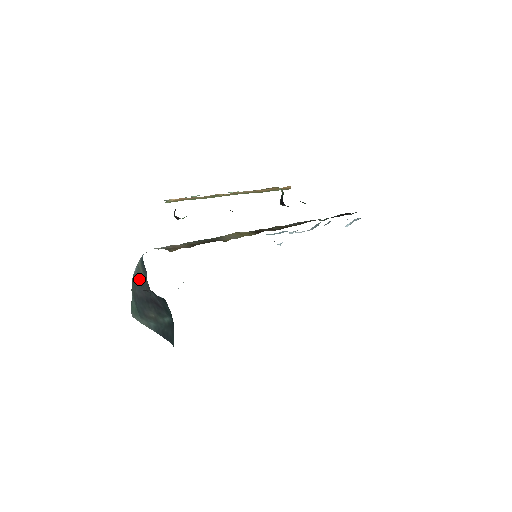
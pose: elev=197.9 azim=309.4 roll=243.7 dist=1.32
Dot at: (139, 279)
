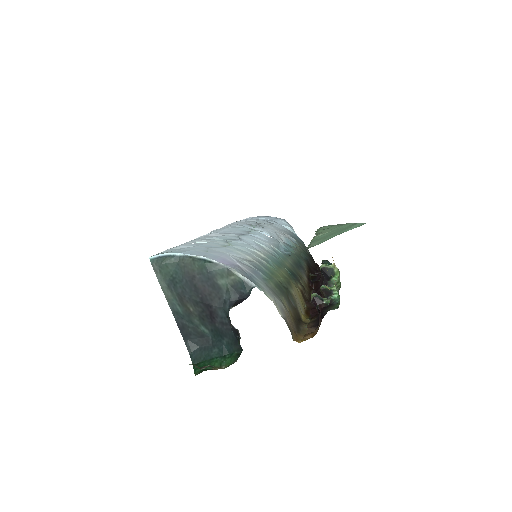
Dot at: (217, 278)
